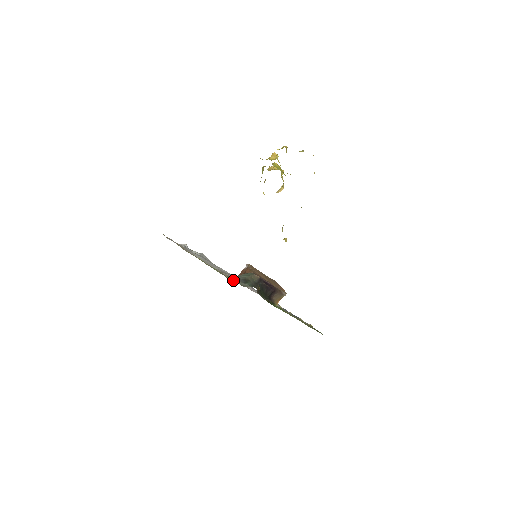
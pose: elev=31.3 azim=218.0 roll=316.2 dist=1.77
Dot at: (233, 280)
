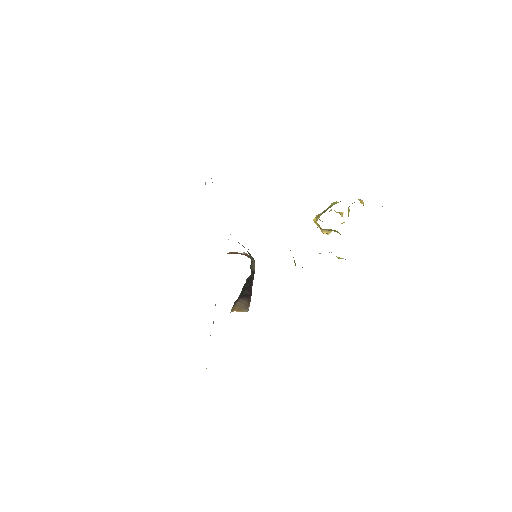
Dot at: occluded
